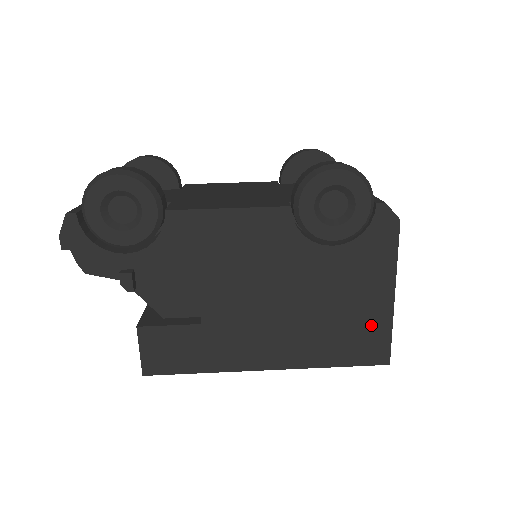
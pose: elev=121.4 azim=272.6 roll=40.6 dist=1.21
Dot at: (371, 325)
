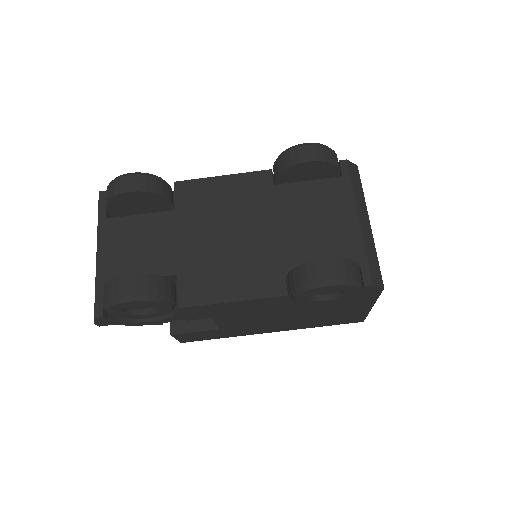
Dot at: (351, 315)
